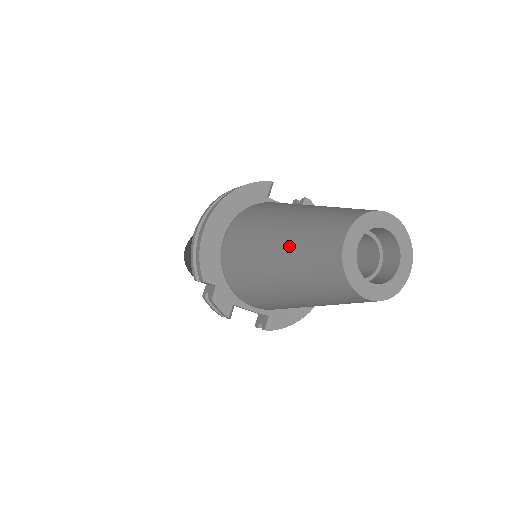
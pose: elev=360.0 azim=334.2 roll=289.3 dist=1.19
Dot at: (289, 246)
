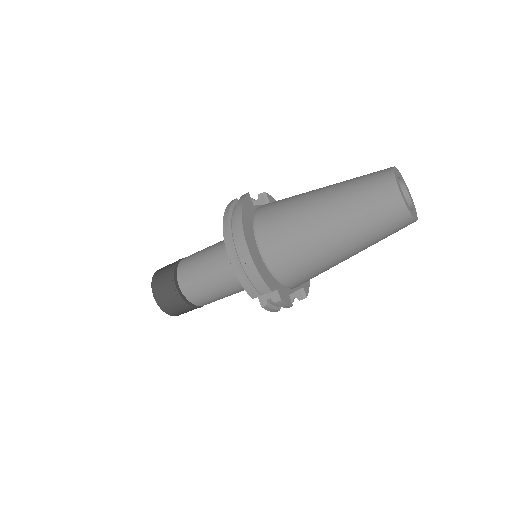
Dot at: (350, 221)
